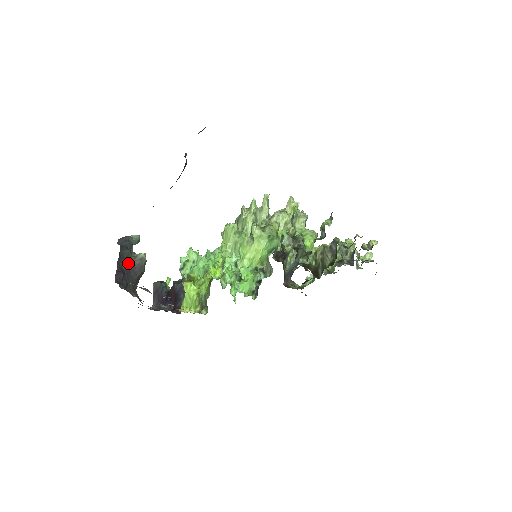
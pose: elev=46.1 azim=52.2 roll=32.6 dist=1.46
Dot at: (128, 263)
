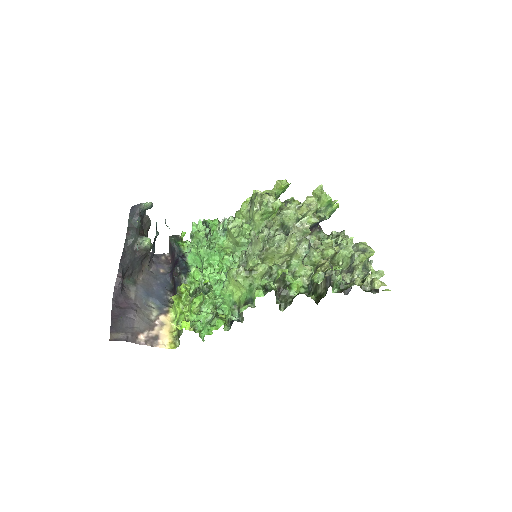
Dot at: (133, 252)
